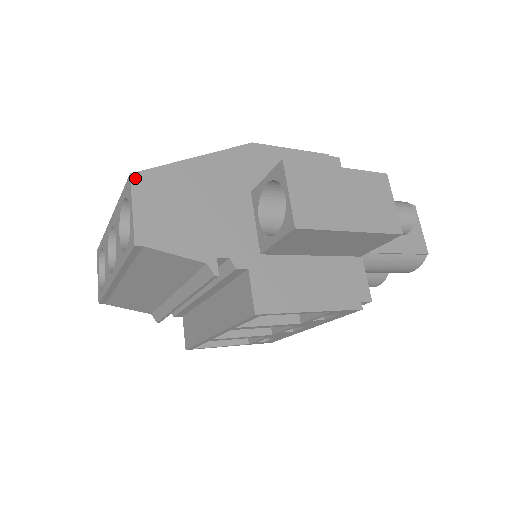
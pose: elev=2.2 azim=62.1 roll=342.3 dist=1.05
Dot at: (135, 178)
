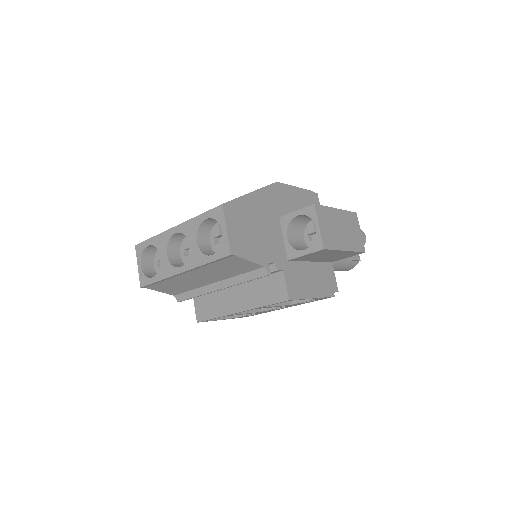
Dot at: (225, 207)
